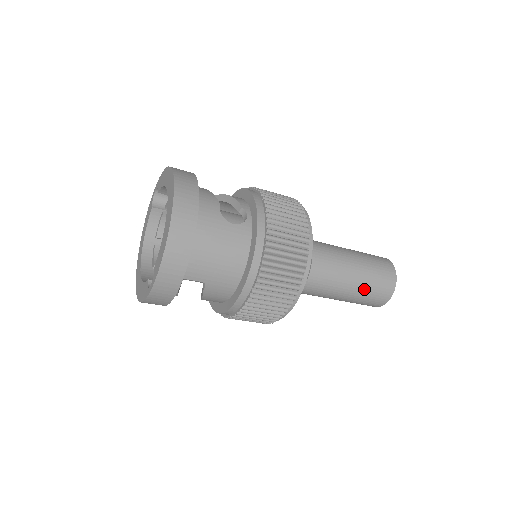
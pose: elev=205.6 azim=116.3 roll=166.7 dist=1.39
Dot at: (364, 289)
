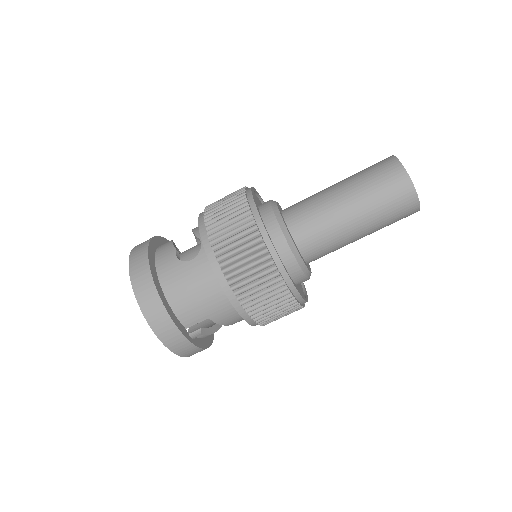
Dot at: (375, 212)
